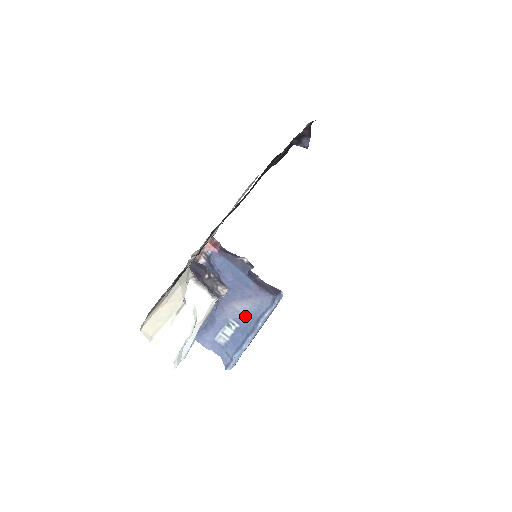
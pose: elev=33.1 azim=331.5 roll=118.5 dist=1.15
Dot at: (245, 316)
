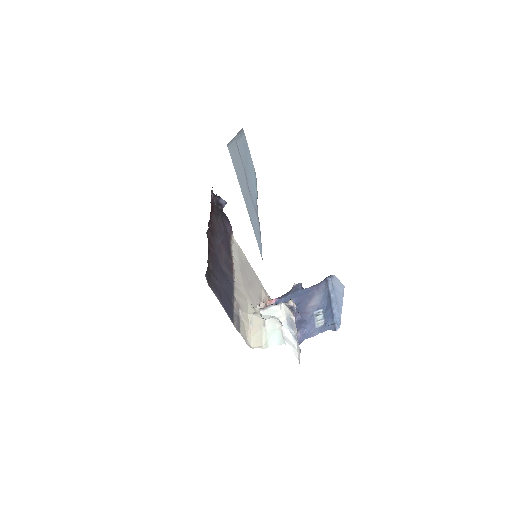
Dot at: (321, 303)
